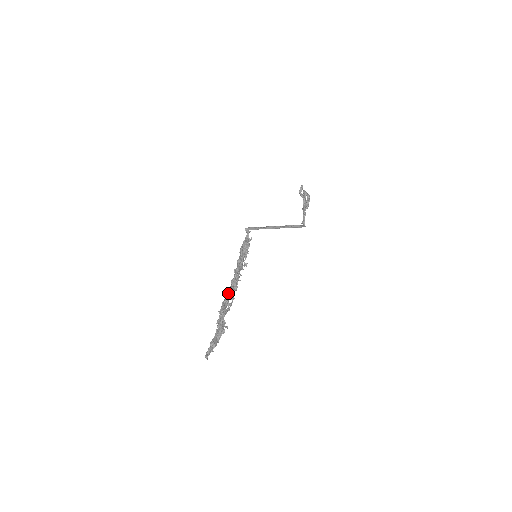
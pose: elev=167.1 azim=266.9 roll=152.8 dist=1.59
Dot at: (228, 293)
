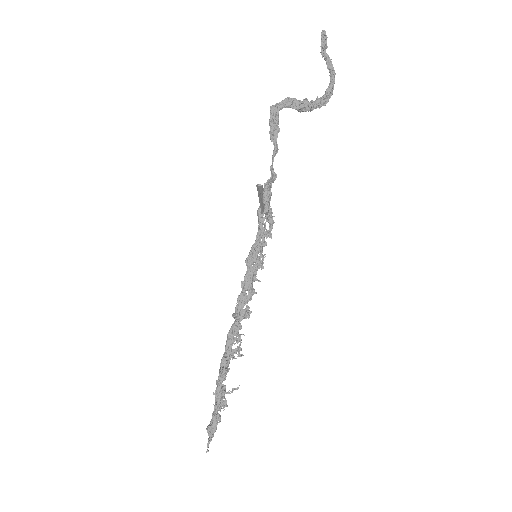
Dot at: (229, 335)
